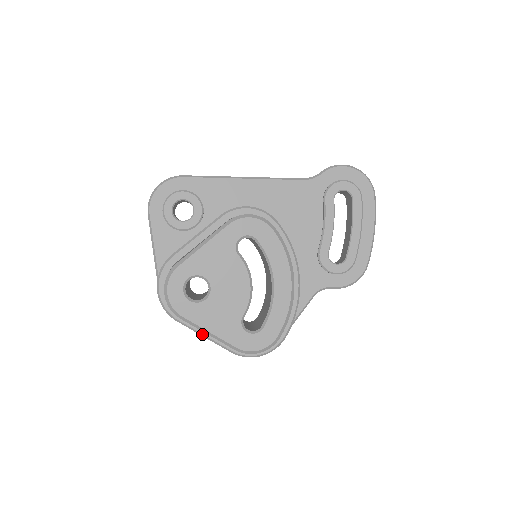
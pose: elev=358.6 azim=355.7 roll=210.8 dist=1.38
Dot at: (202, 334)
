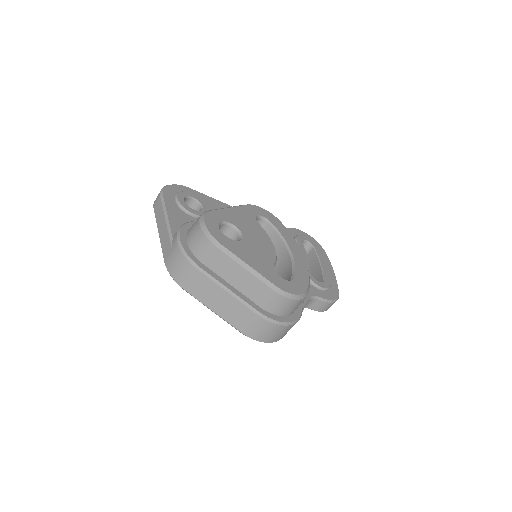
Dot at: (226, 287)
